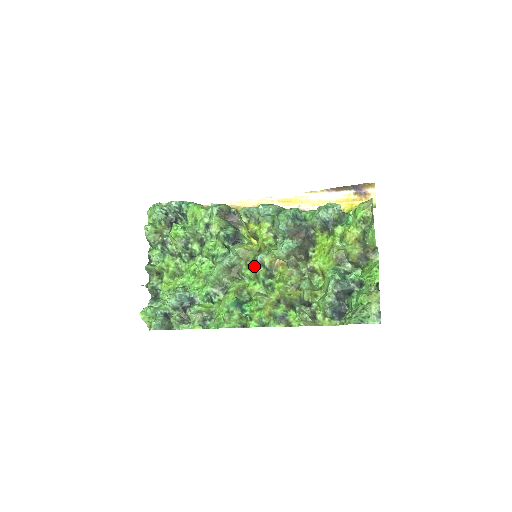
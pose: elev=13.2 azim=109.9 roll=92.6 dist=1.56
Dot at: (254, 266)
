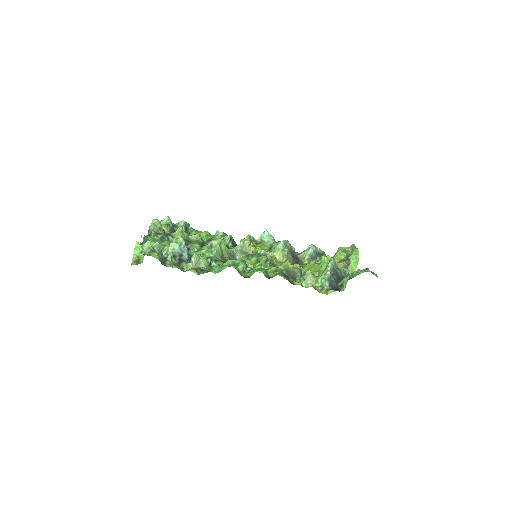
Dot at: (255, 257)
